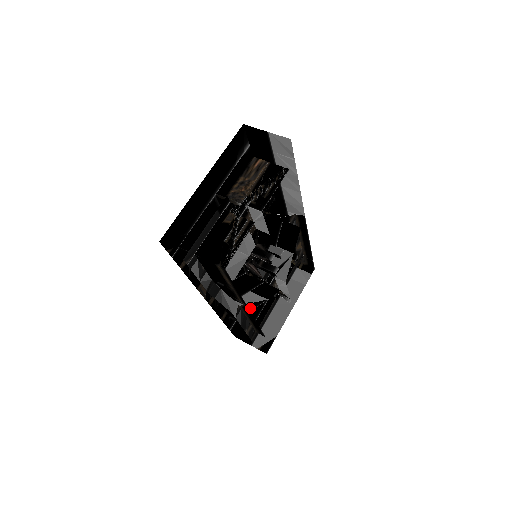
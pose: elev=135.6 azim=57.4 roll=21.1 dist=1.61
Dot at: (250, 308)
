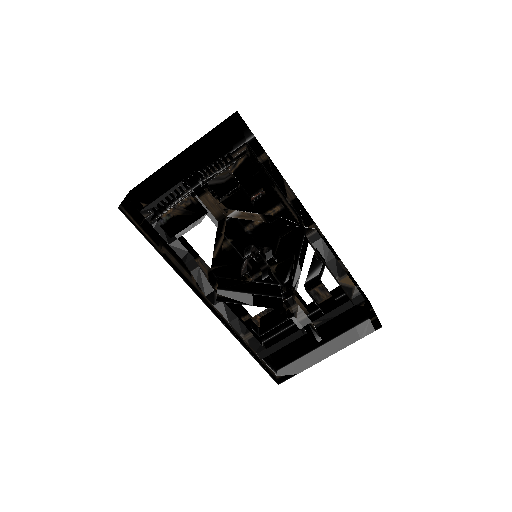
Dot at: (222, 300)
